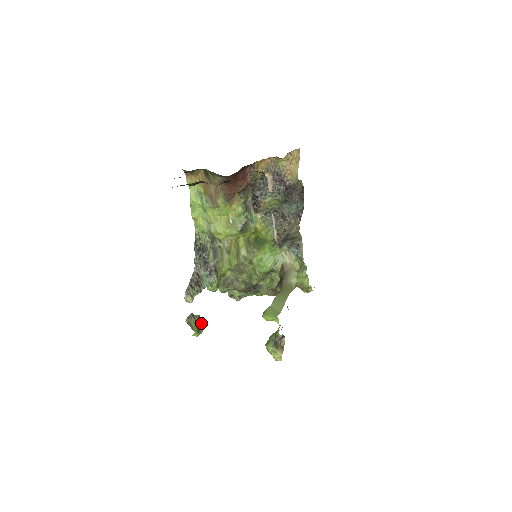
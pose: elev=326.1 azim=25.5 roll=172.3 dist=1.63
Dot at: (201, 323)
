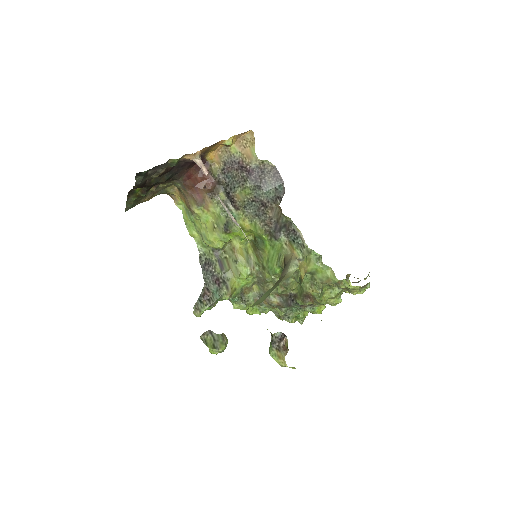
Dot at: (223, 341)
